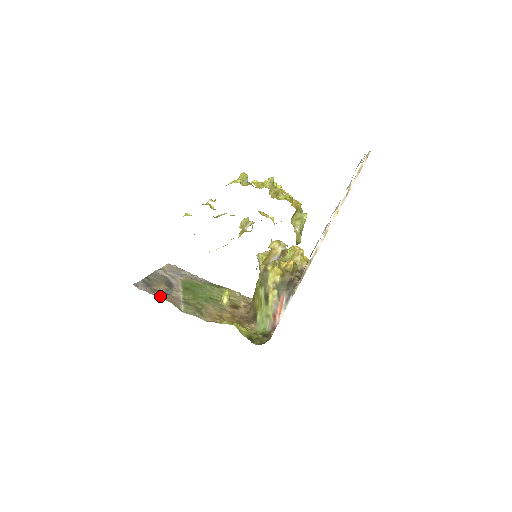
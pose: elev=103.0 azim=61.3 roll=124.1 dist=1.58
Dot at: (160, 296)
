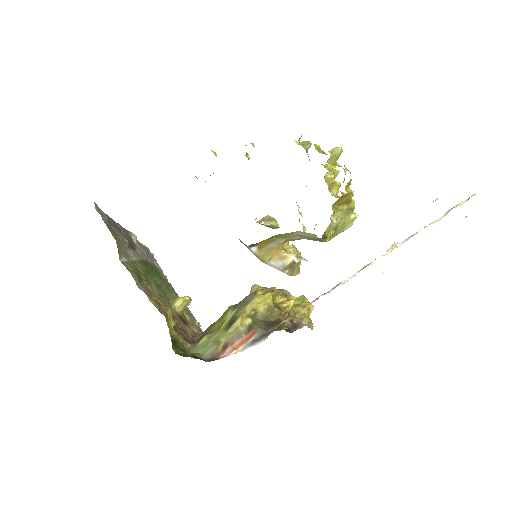
Dot at: (111, 230)
